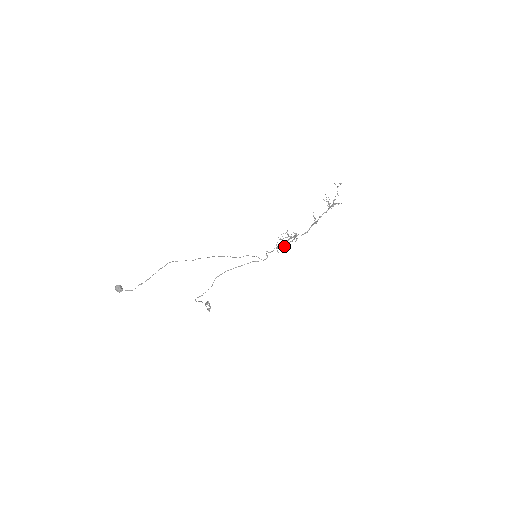
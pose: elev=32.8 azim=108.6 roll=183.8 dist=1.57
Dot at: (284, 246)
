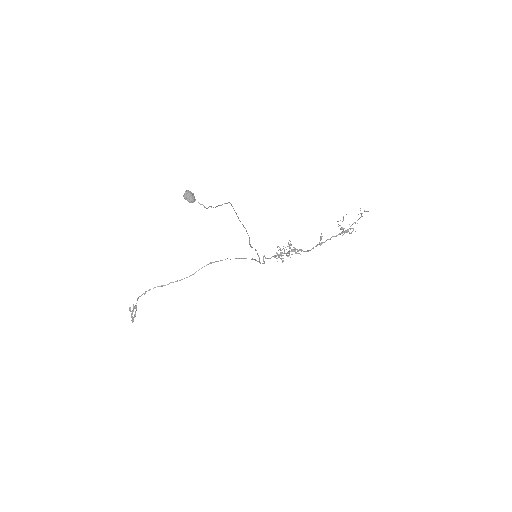
Dot at: (281, 258)
